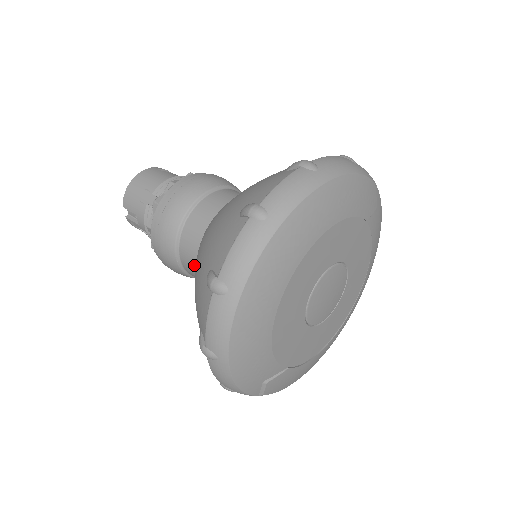
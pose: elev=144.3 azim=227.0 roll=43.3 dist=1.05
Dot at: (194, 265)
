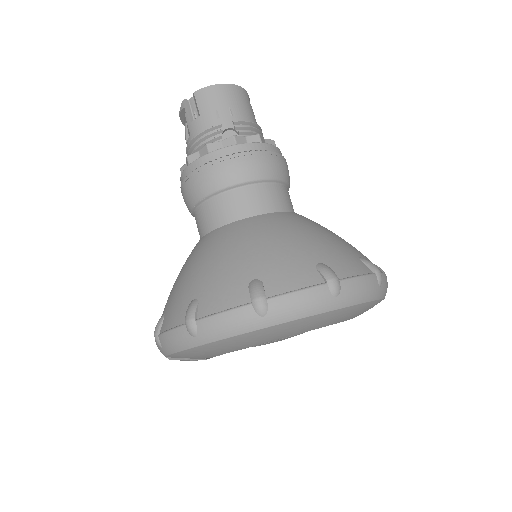
Dot at: (215, 221)
